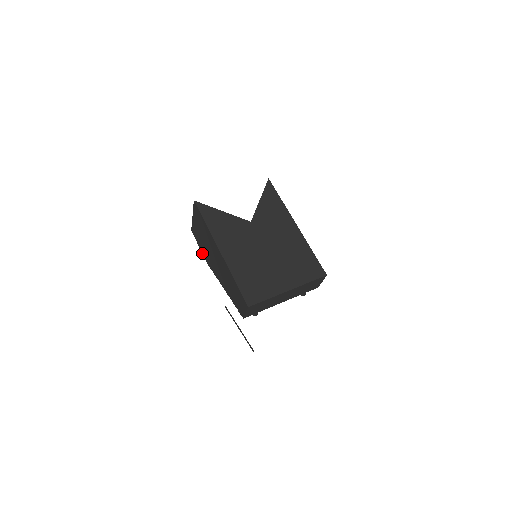
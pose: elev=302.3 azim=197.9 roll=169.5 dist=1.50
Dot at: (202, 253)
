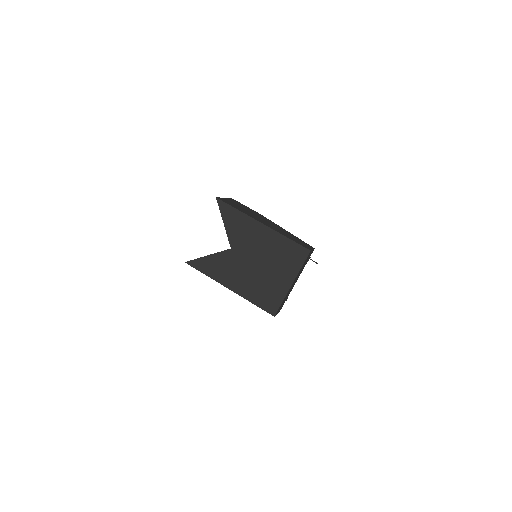
Dot at: occluded
